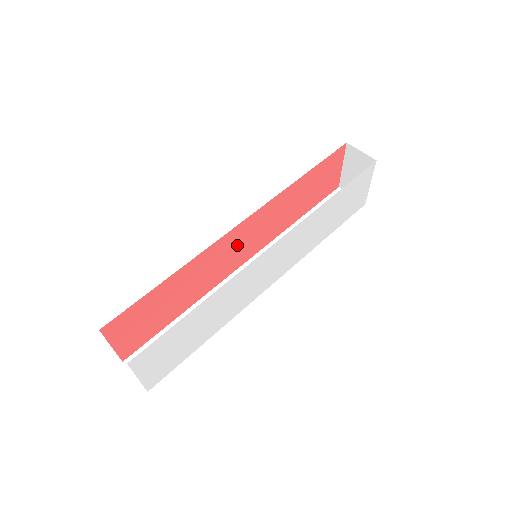
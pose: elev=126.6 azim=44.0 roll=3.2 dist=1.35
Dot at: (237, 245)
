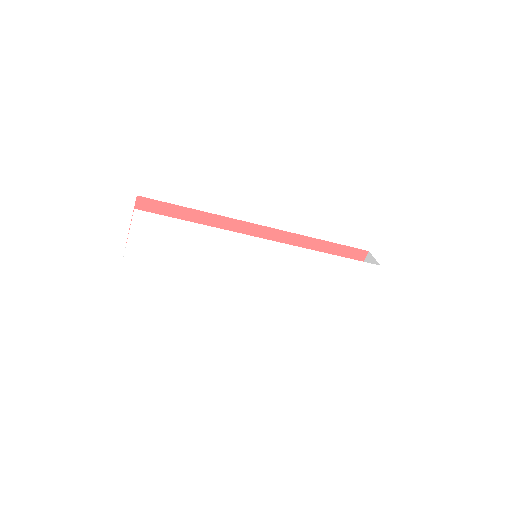
Dot at: occluded
